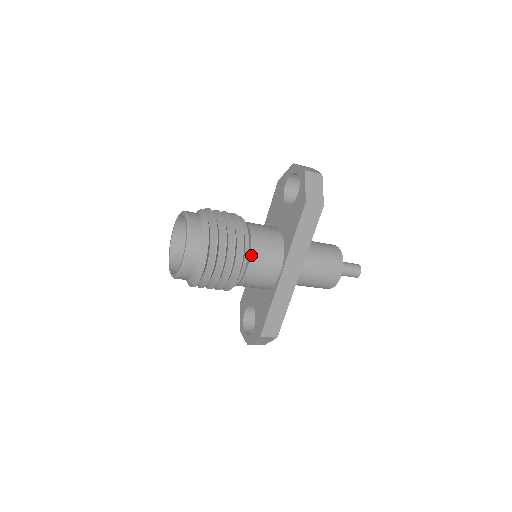
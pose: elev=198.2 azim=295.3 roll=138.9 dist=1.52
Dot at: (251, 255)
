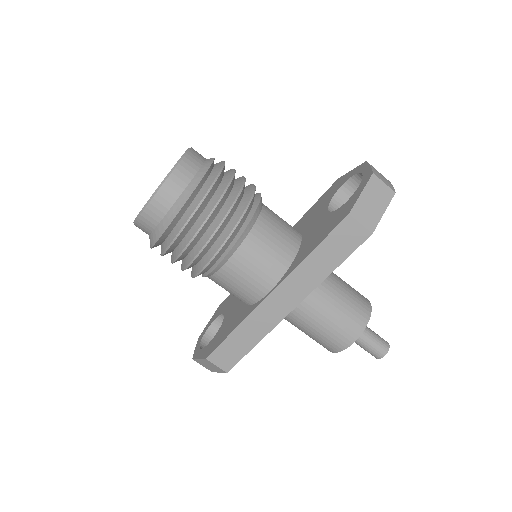
Dot at: (240, 247)
